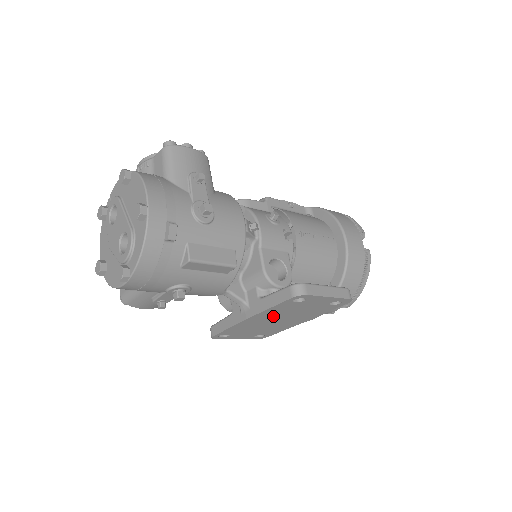
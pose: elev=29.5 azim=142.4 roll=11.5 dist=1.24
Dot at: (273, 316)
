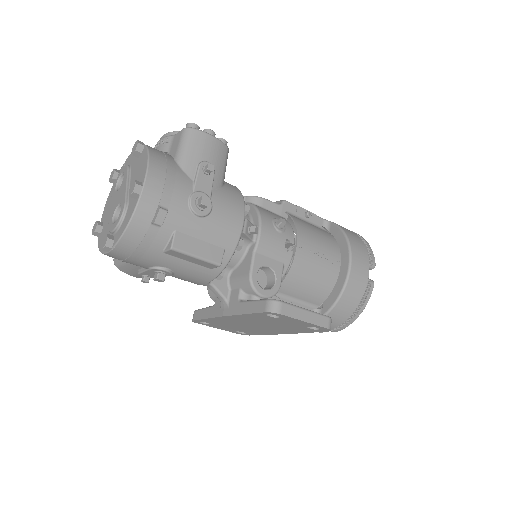
Dot at: (250, 321)
